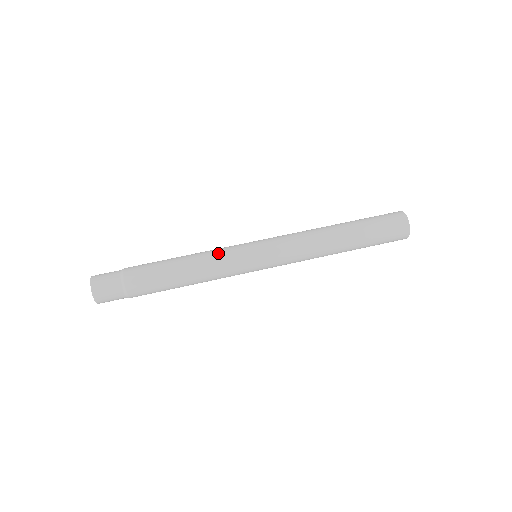
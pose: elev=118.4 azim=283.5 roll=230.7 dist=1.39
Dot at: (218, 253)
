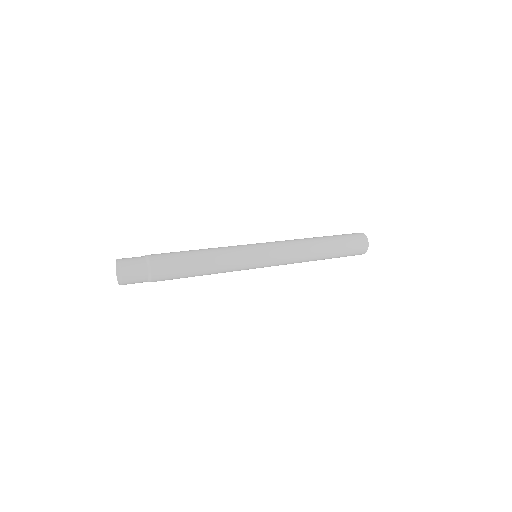
Dot at: (230, 249)
